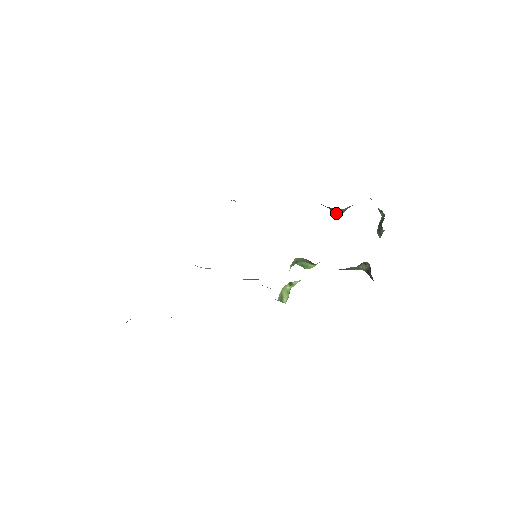
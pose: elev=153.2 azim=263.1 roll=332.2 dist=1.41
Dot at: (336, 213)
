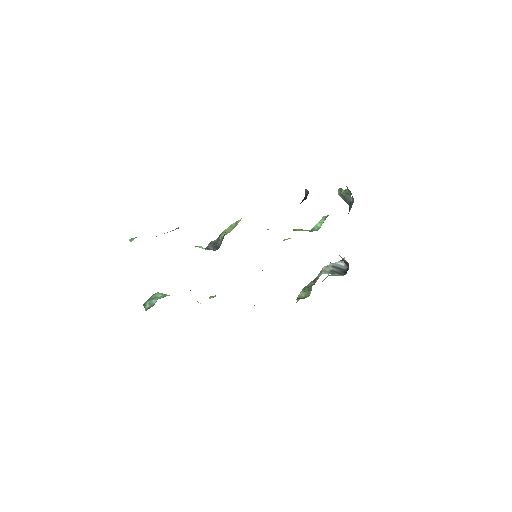
Dot at: occluded
